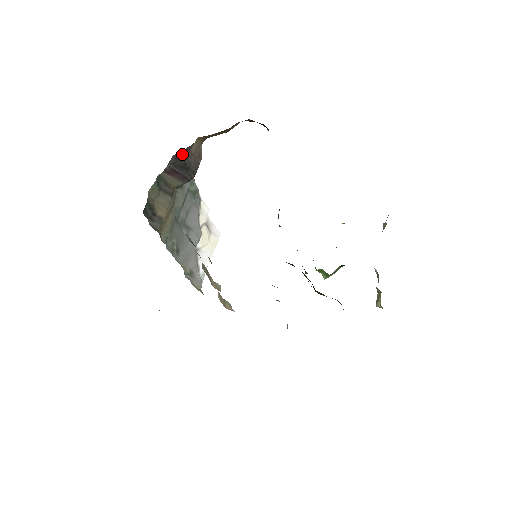
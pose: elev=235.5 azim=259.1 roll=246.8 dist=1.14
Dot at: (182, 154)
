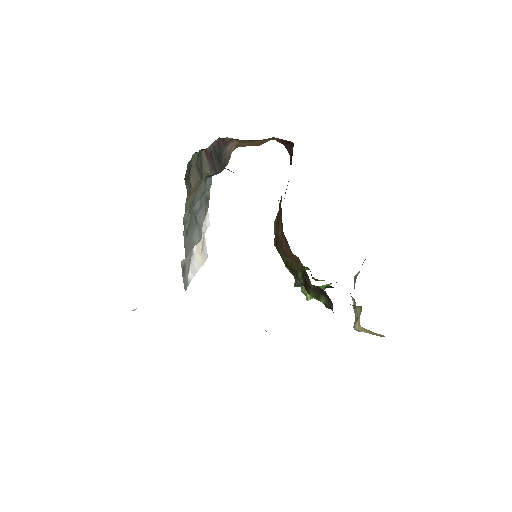
Dot at: (223, 143)
